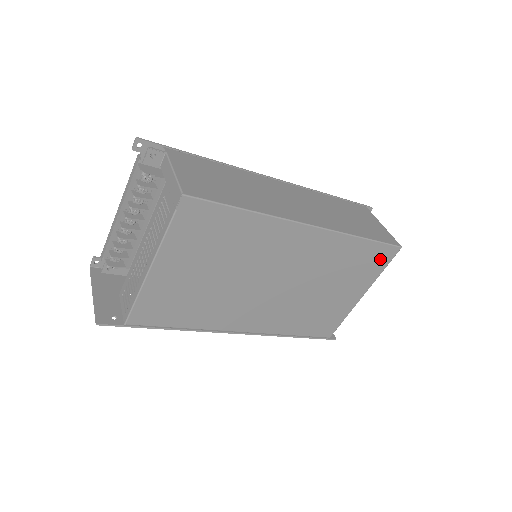
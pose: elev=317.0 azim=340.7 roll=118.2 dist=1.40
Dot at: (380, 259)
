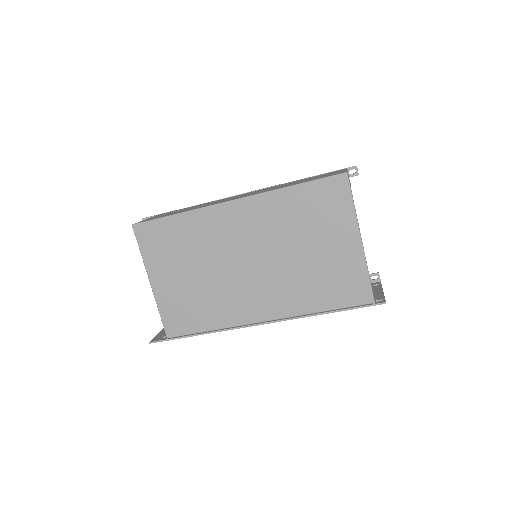
Dot at: (335, 195)
